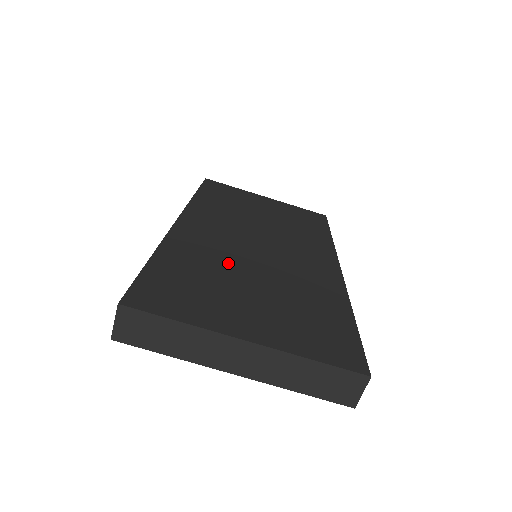
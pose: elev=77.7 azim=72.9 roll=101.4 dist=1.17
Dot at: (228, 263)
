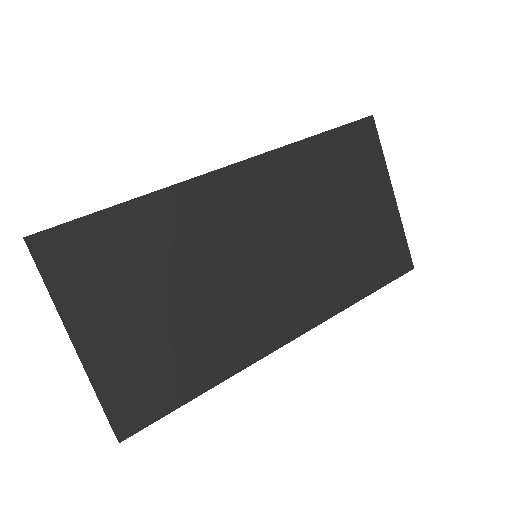
Dot at: (188, 259)
